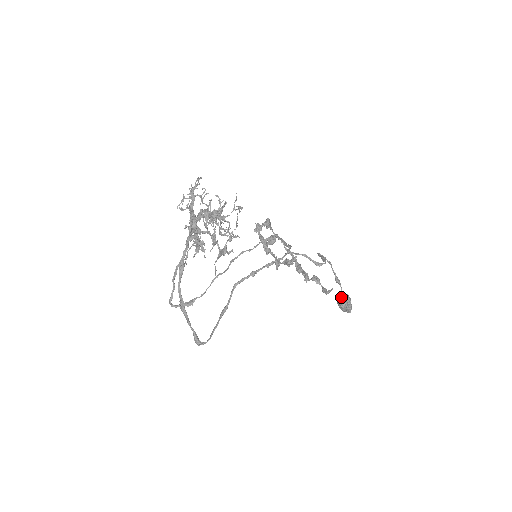
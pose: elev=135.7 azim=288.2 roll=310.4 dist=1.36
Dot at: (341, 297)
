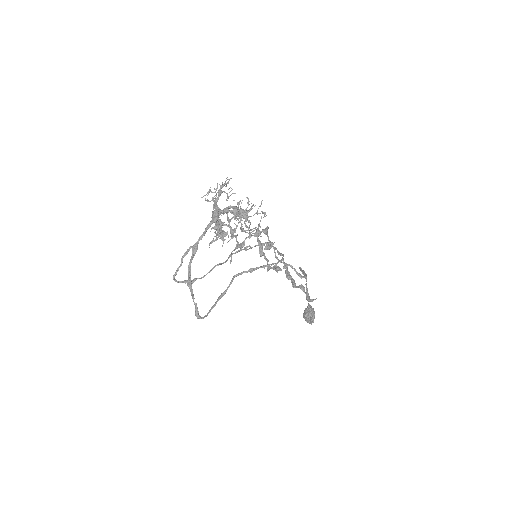
Dot at: (308, 309)
